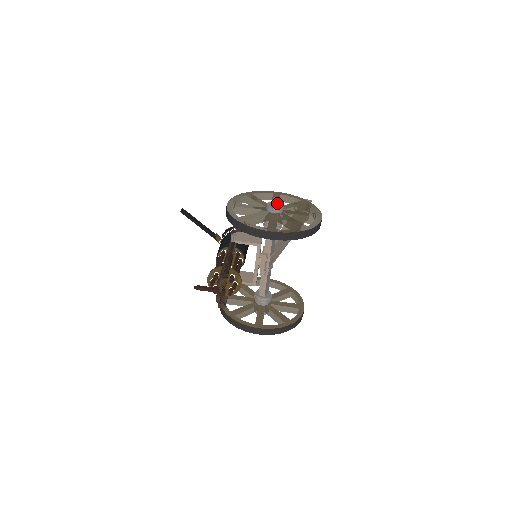
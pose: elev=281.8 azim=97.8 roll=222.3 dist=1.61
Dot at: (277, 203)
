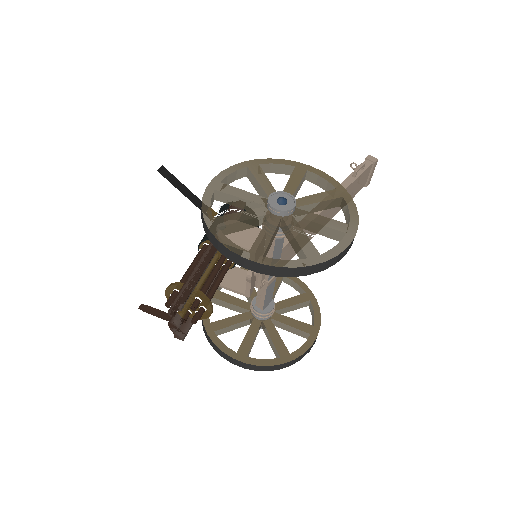
Dot at: (288, 195)
